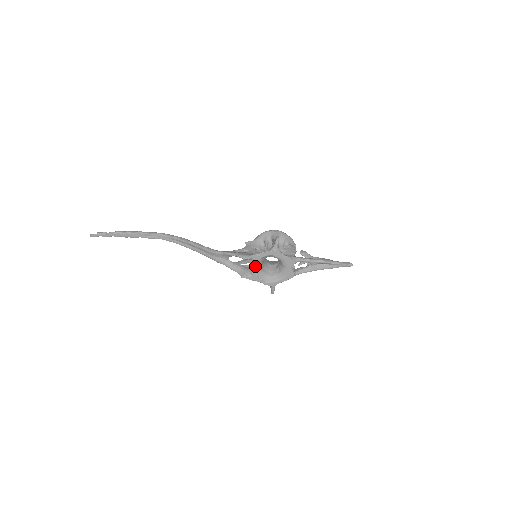
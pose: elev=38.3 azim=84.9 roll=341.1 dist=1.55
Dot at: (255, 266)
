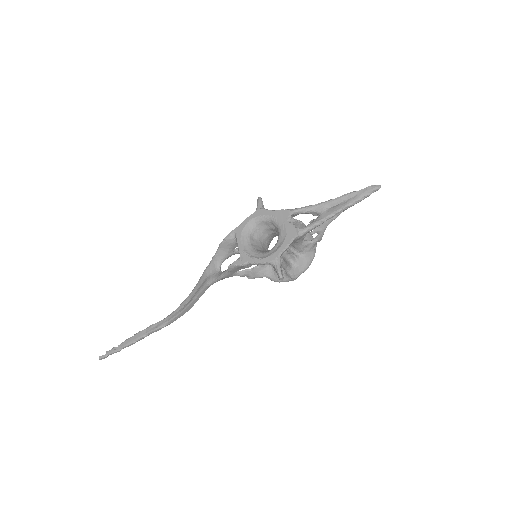
Dot at: (240, 242)
